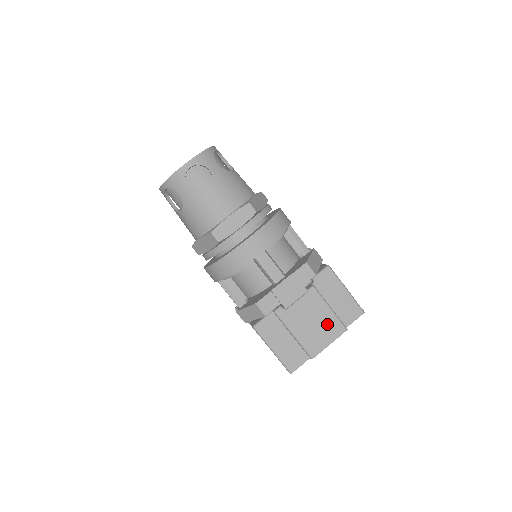
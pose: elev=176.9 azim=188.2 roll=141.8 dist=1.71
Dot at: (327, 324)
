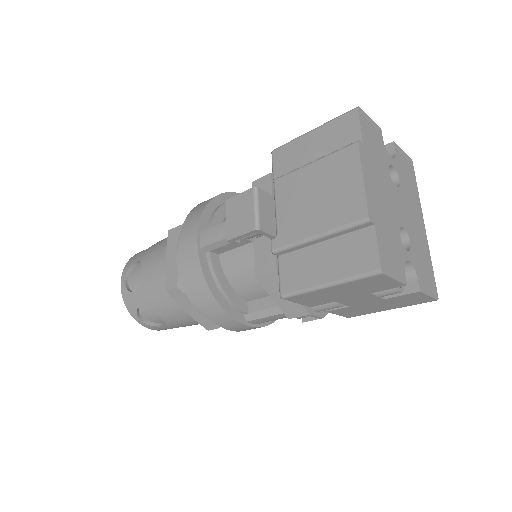
Dot at: (330, 174)
